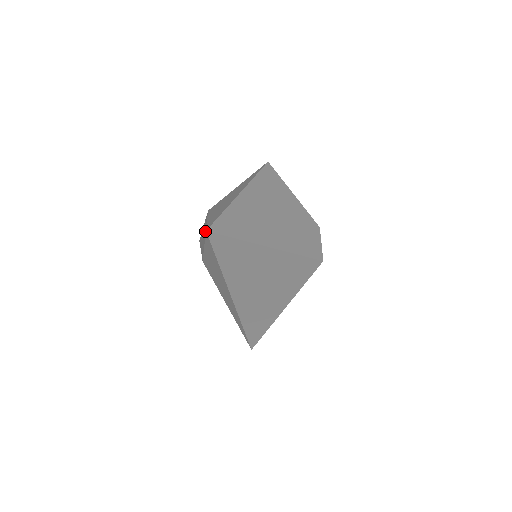
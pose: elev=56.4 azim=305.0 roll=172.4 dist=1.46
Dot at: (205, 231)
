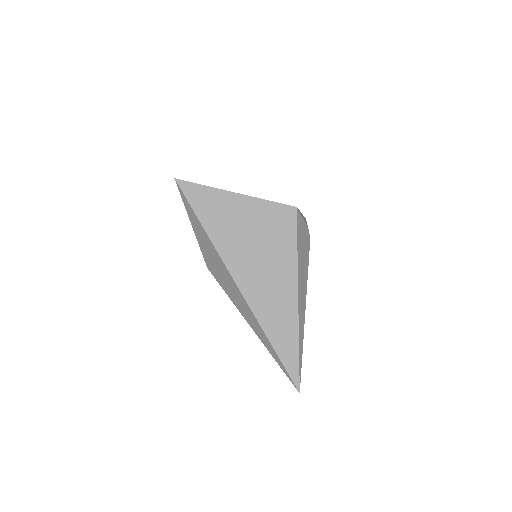
Dot at: occluded
